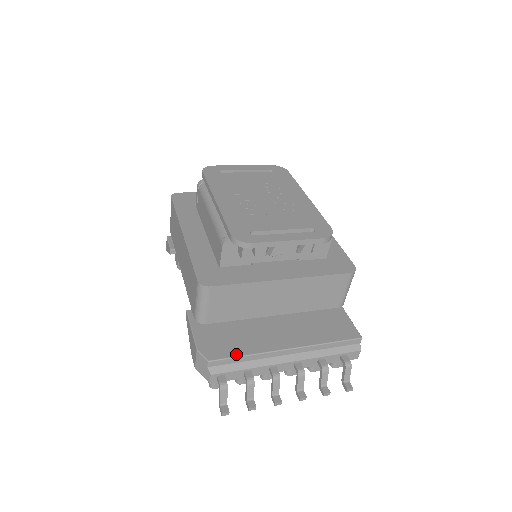
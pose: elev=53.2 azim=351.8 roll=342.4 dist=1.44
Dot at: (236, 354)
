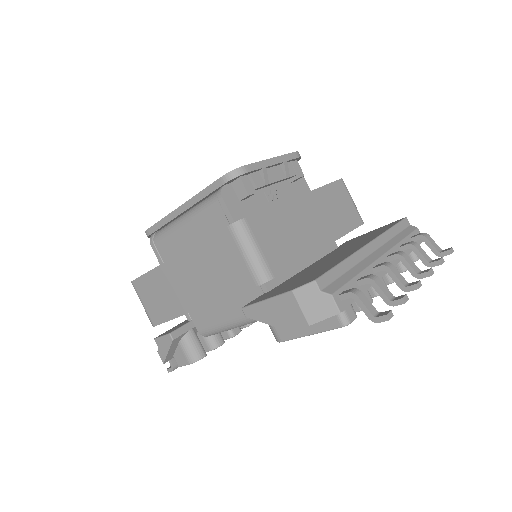
Dot at: (331, 267)
